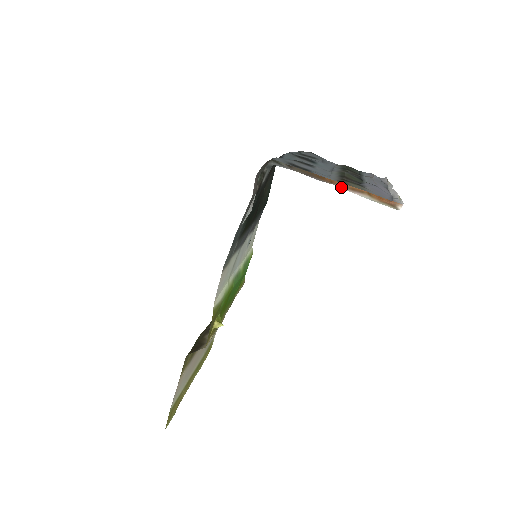
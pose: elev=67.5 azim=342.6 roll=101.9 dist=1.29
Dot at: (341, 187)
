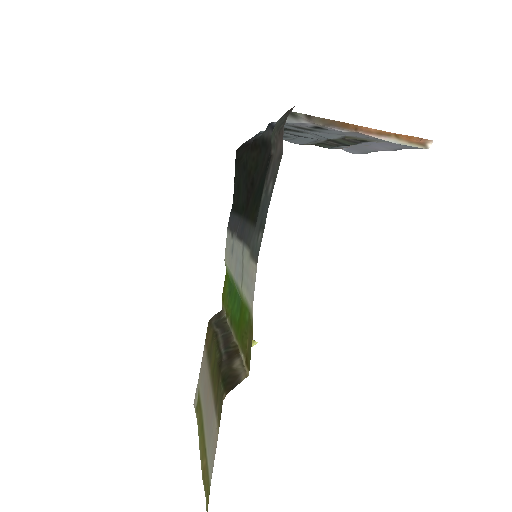
Dot at: (366, 134)
